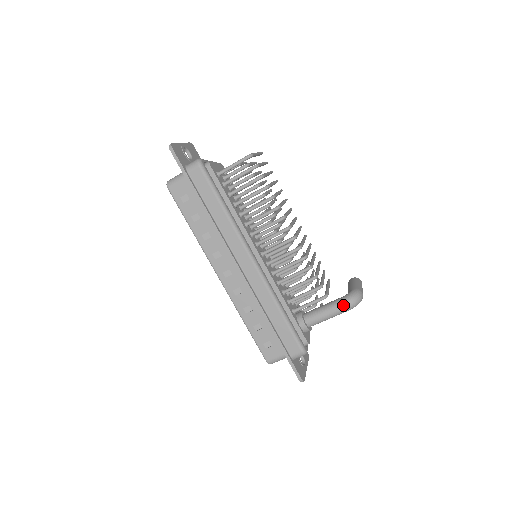
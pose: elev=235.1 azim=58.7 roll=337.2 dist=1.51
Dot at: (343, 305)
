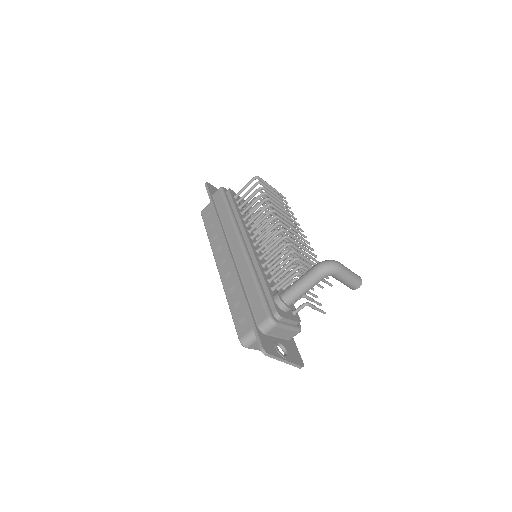
Dot at: (313, 268)
